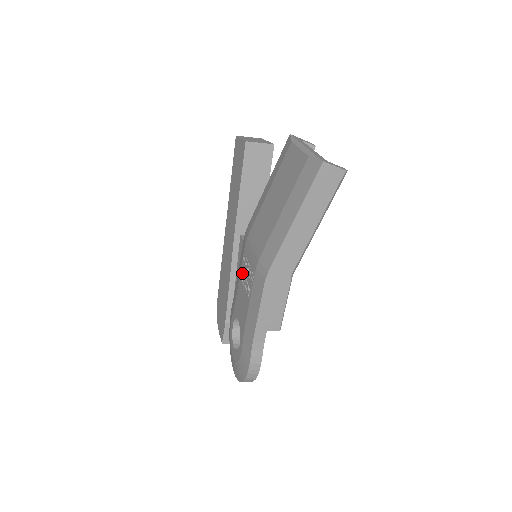
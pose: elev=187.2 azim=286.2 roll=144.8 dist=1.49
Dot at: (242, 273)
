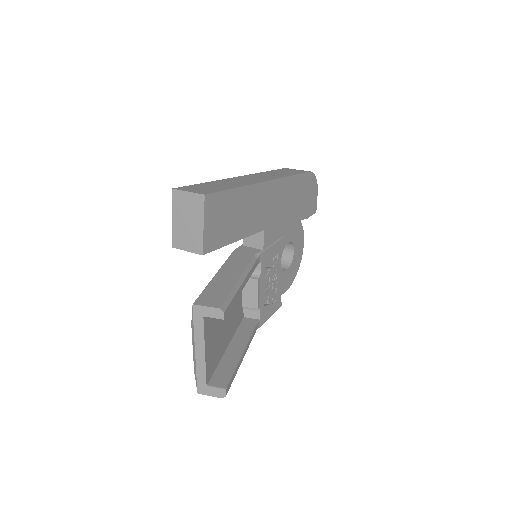
Dot at: occluded
